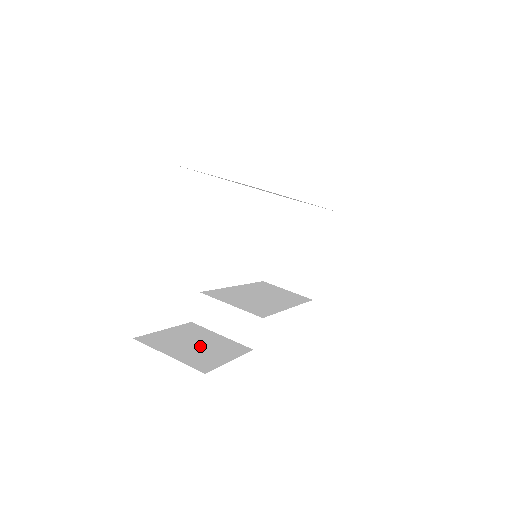
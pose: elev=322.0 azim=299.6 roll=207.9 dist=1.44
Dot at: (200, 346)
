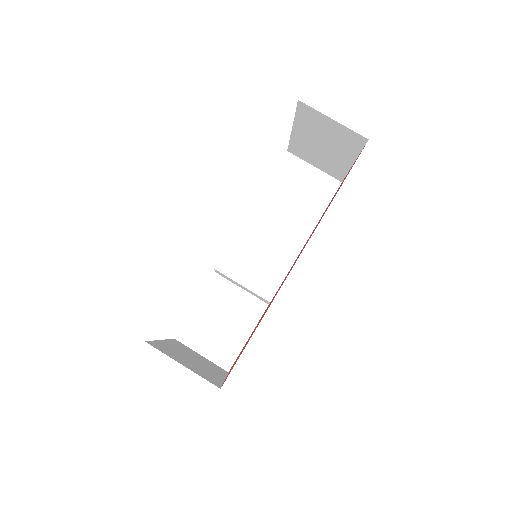
Dot at: (224, 324)
